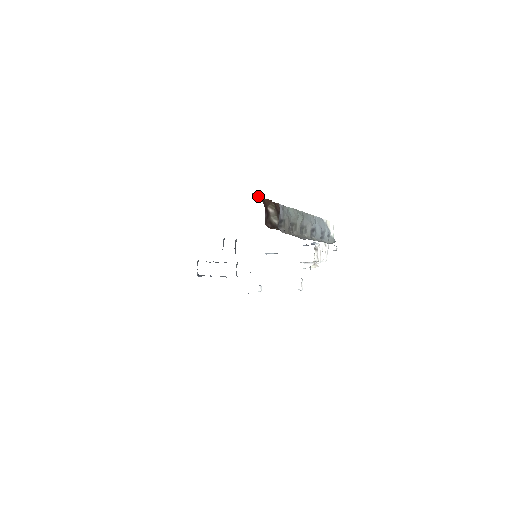
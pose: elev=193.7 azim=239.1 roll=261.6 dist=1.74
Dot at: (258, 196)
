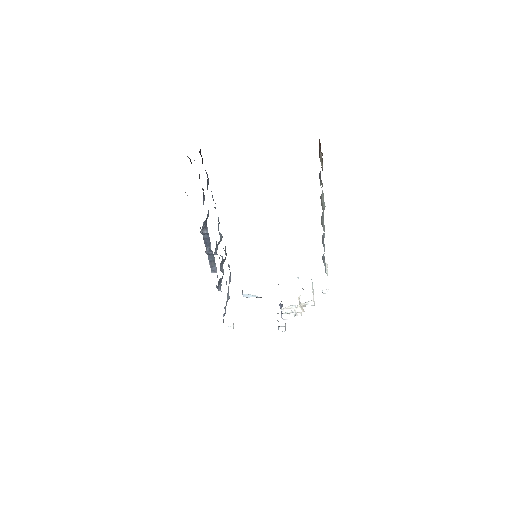
Dot at: occluded
